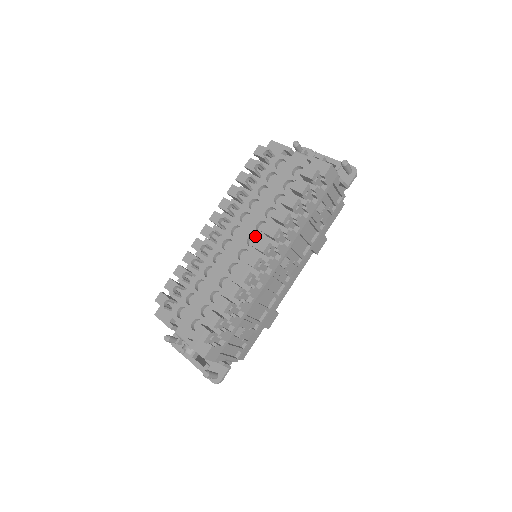
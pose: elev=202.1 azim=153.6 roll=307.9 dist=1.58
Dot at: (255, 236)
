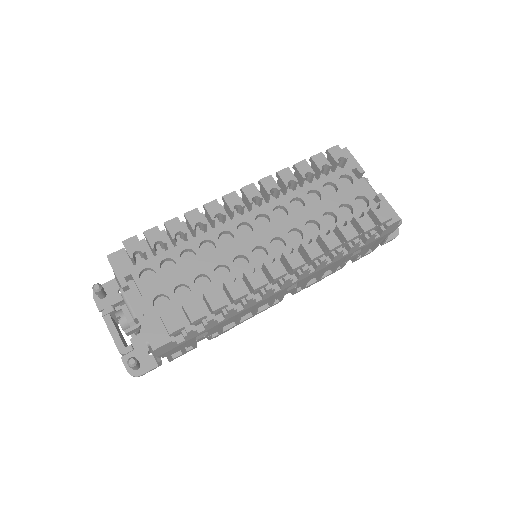
Dot at: (281, 240)
